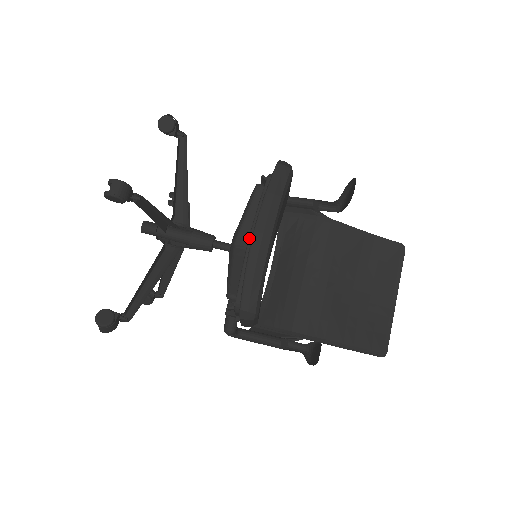
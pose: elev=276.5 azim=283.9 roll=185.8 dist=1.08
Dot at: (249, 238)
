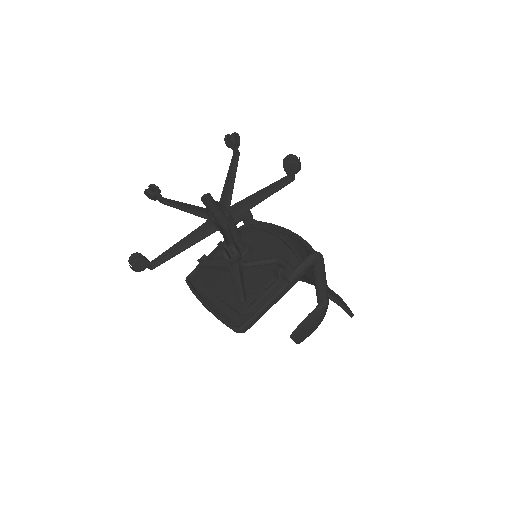
Dot at: (212, 291)
